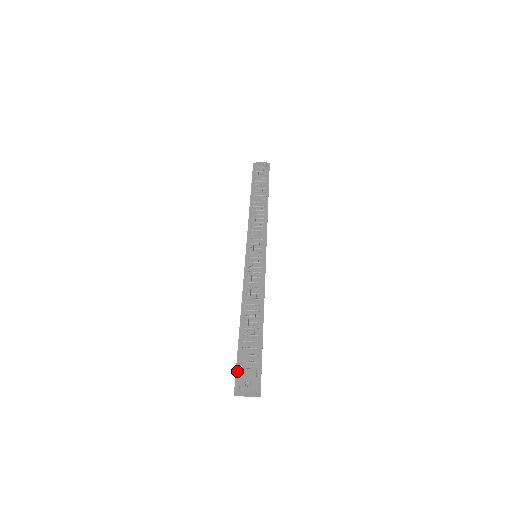
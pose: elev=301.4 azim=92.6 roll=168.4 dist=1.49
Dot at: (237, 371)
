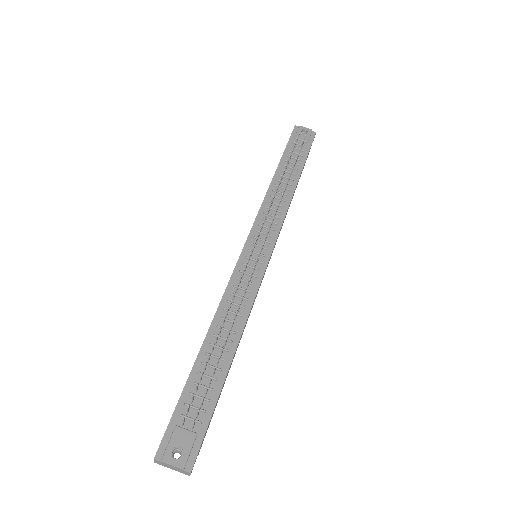
Dot at: (169, 428)
